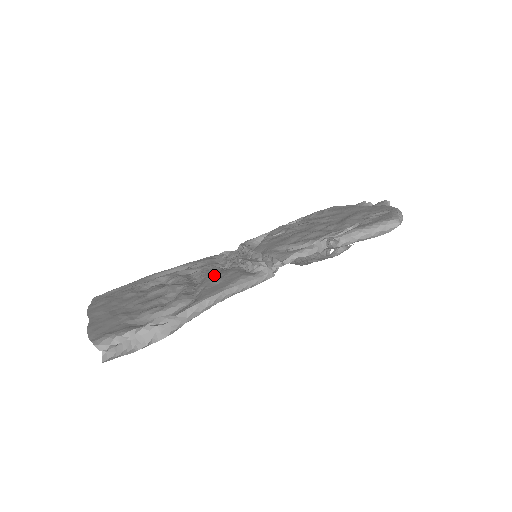
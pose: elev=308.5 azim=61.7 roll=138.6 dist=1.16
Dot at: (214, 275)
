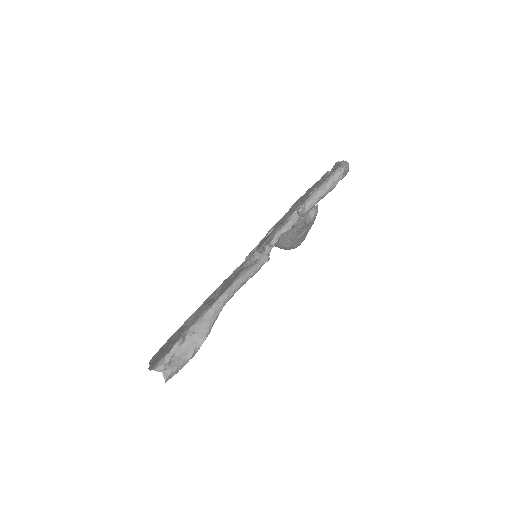
Dot at: (226, 283)
